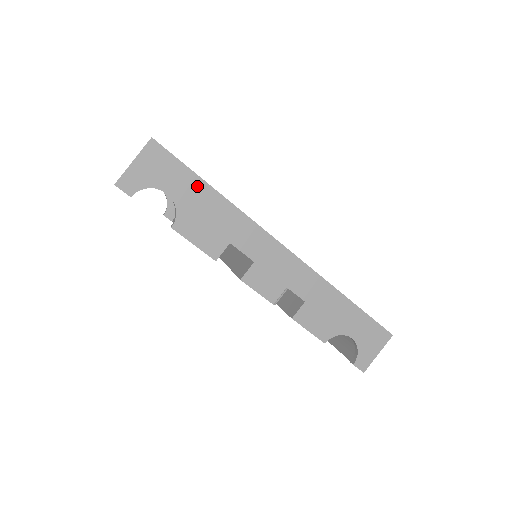
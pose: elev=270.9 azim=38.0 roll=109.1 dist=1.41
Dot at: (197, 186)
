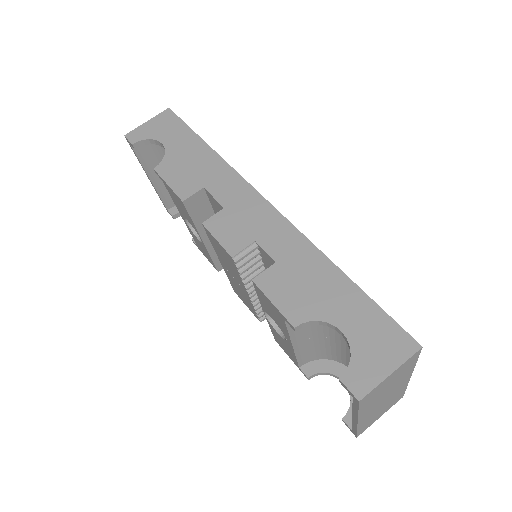
Dot at: (191, 140)
